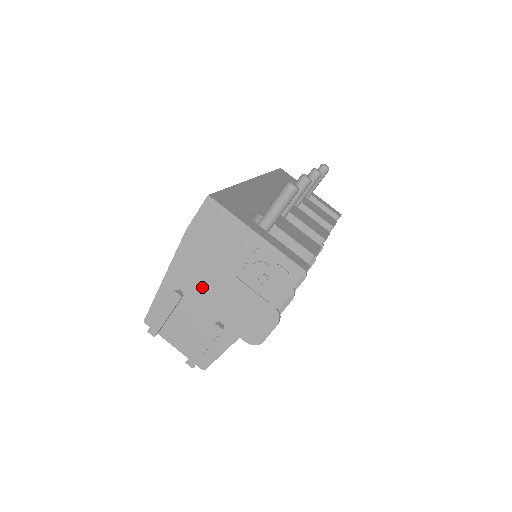
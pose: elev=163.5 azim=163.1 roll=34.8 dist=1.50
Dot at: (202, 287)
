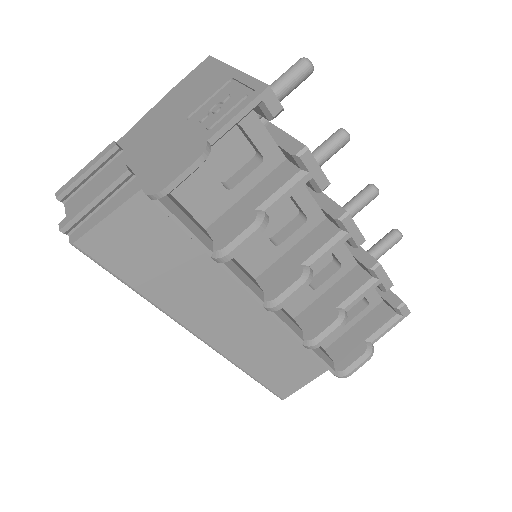
Dot at: (145, 140)
